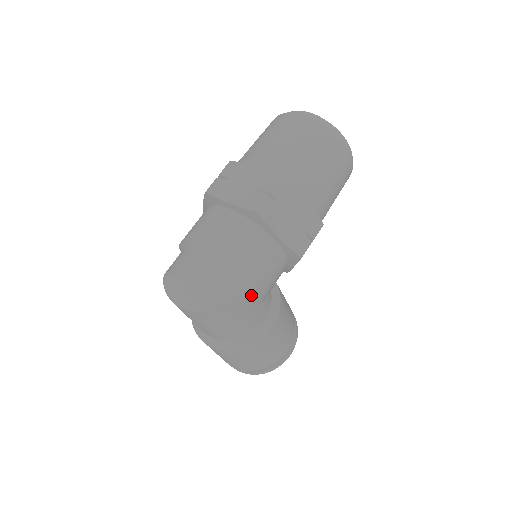
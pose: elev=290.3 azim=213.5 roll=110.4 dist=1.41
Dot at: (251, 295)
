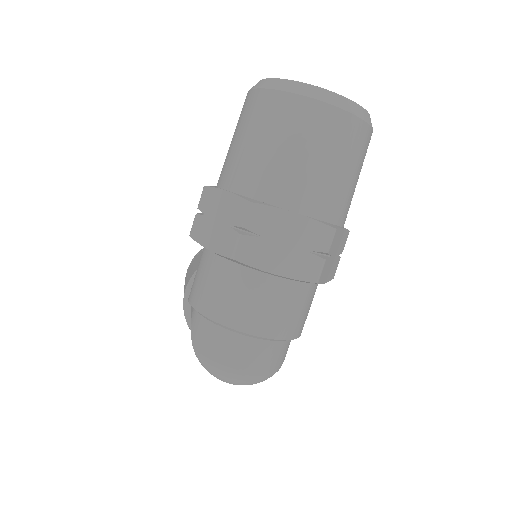
Dot at: occluded
